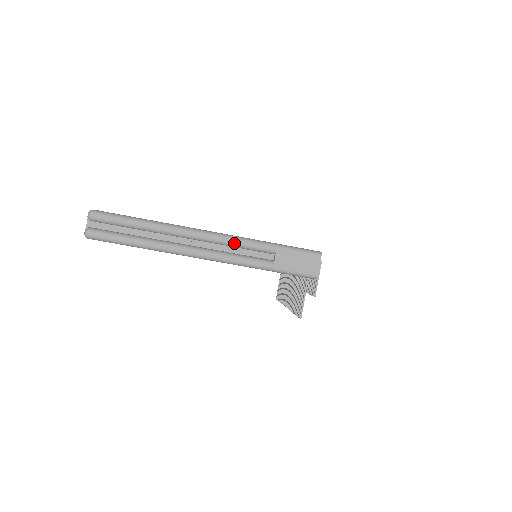
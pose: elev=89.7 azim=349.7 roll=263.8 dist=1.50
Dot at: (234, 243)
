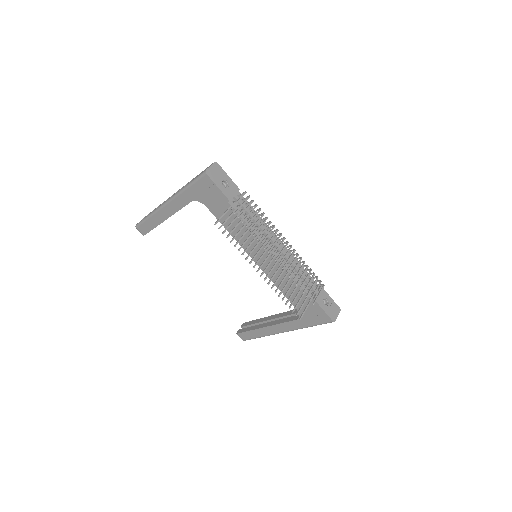
Dot at: occluded
